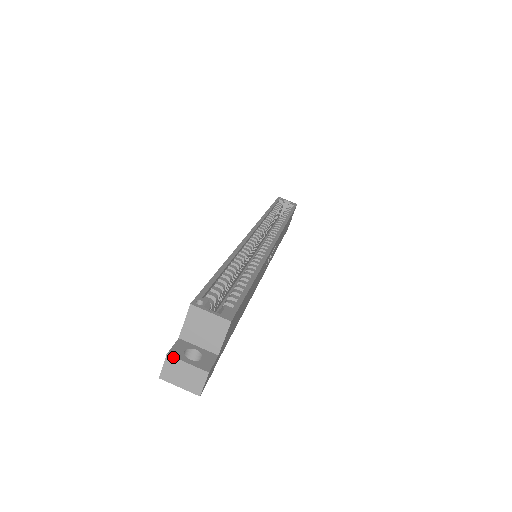
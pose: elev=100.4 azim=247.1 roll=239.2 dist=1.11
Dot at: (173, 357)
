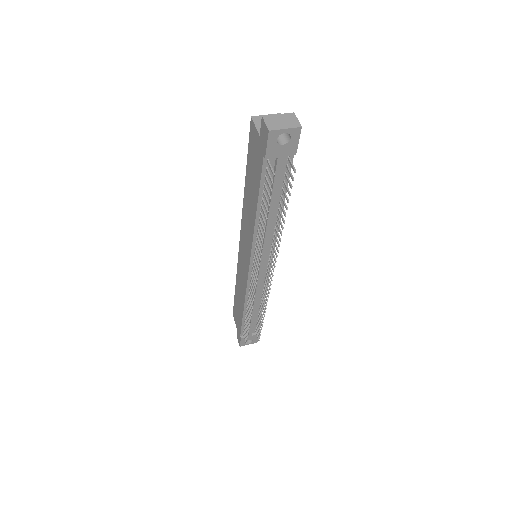
Dot at: (267, 116)
